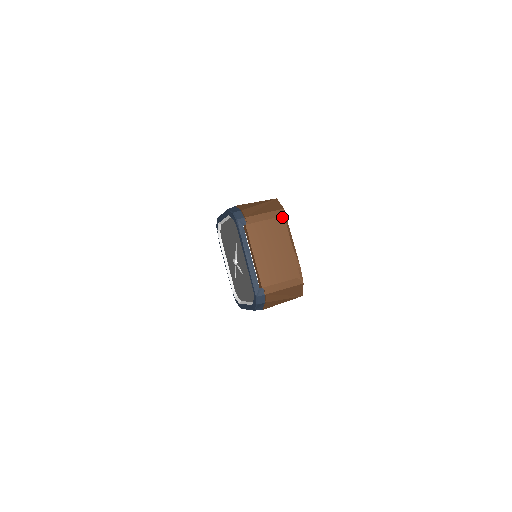
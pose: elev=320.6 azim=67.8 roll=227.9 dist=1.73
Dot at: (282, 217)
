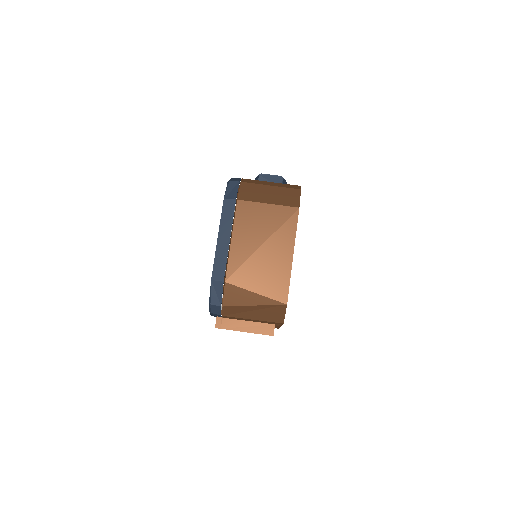
Dot at: (270, 335)
